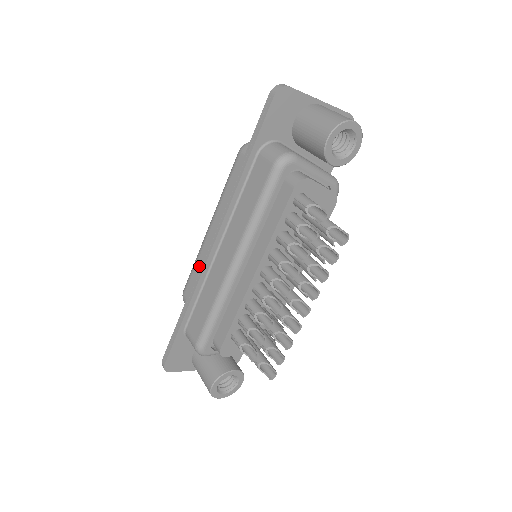
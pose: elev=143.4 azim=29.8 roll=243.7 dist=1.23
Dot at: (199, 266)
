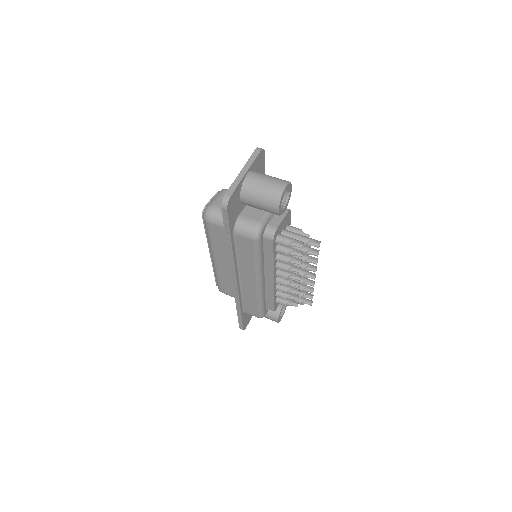
Dot at: (223, 279)
